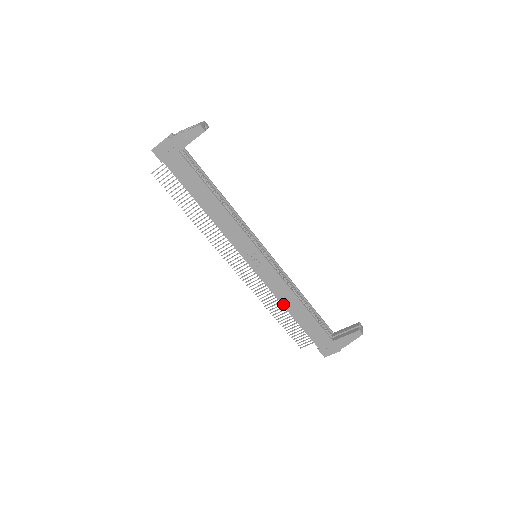
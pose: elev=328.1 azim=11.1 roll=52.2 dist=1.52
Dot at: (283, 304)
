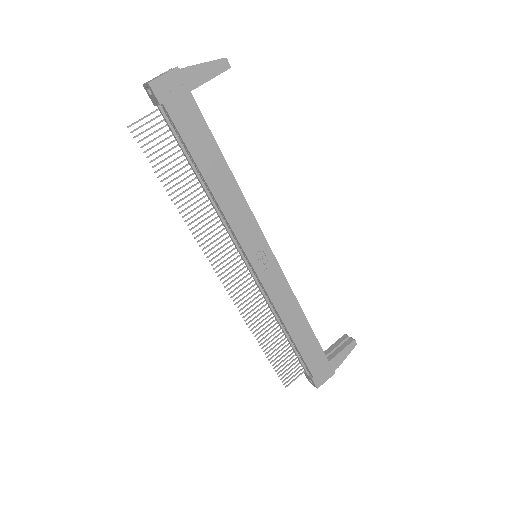
Dot at: (284, 320)
